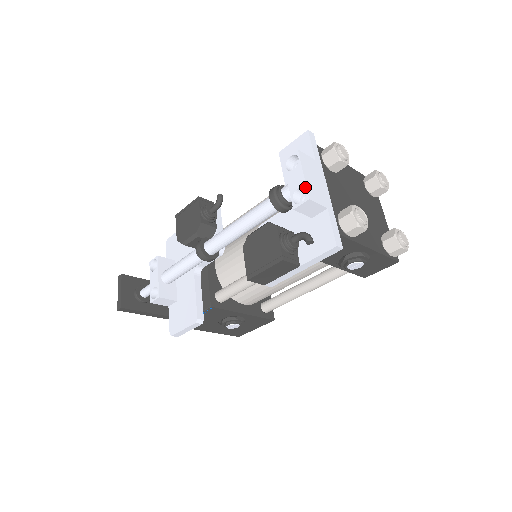
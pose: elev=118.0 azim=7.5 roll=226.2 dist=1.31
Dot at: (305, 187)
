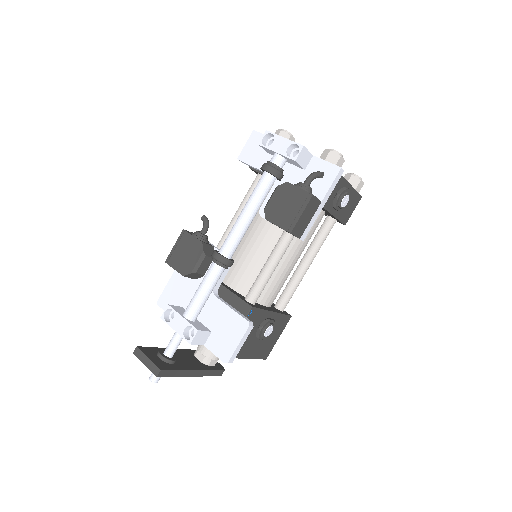
Dot at: (294, 143)
